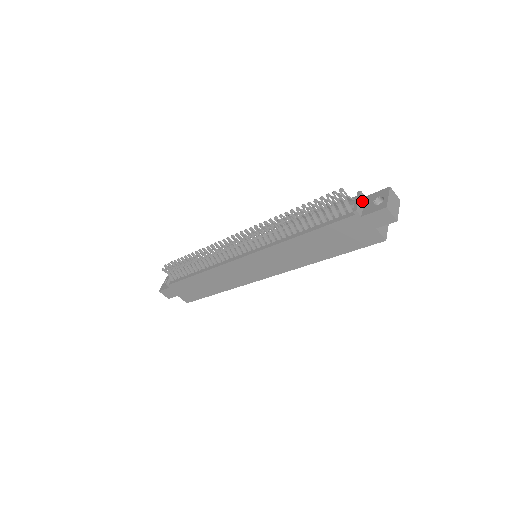
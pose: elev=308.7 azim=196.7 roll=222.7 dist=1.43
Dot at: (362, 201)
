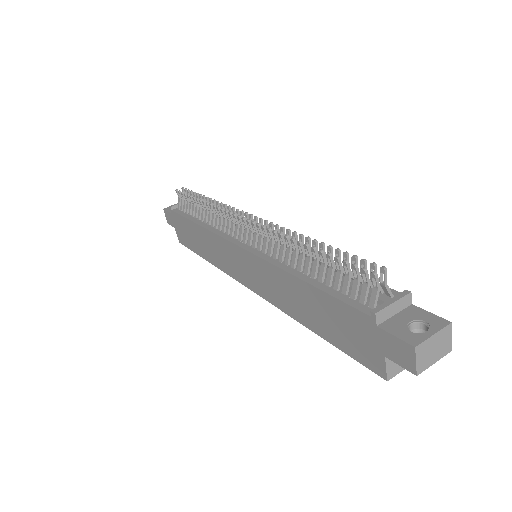
Dot at: (400, 307)
